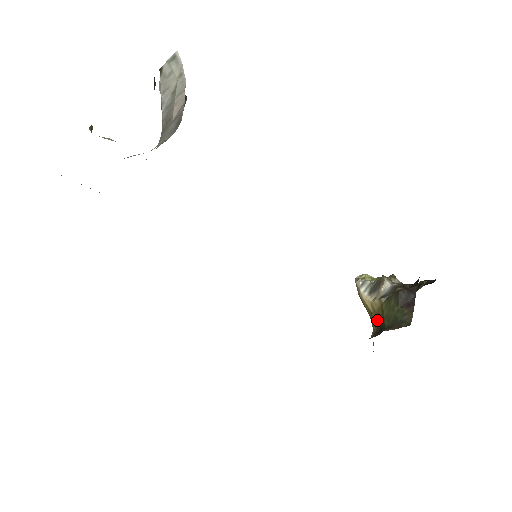
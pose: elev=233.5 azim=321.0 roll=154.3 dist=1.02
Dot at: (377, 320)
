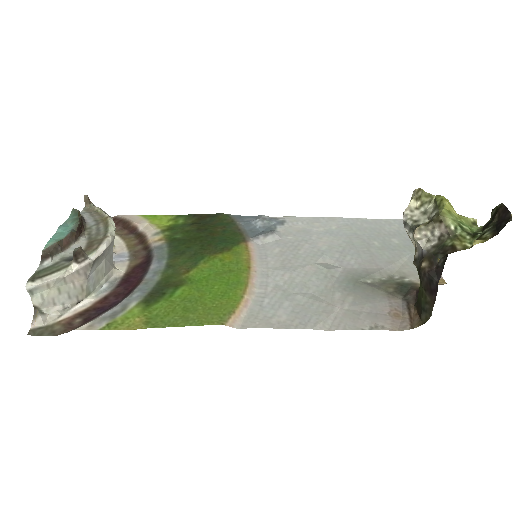
Dot at: occluded
